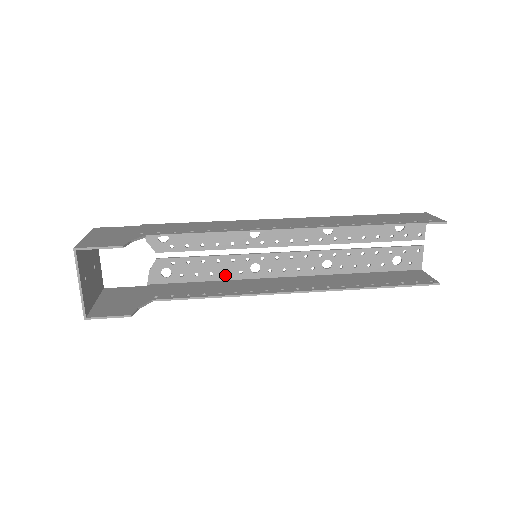
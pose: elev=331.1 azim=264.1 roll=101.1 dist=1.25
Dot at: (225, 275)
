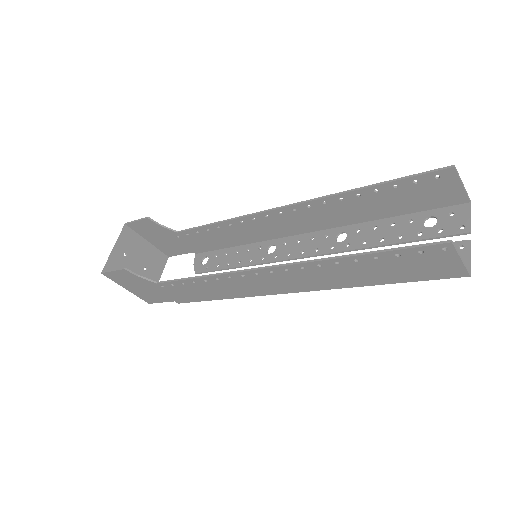
Dot at: occluded
